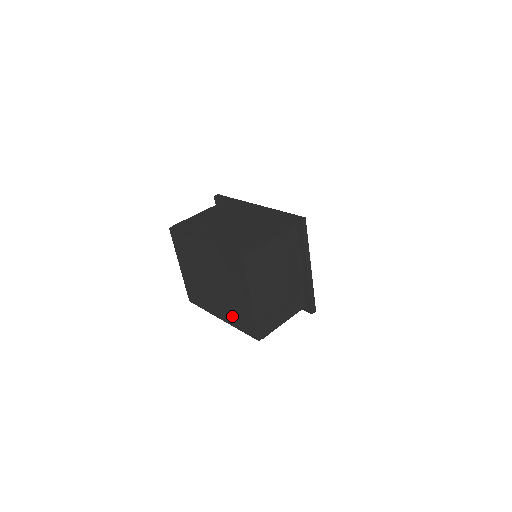
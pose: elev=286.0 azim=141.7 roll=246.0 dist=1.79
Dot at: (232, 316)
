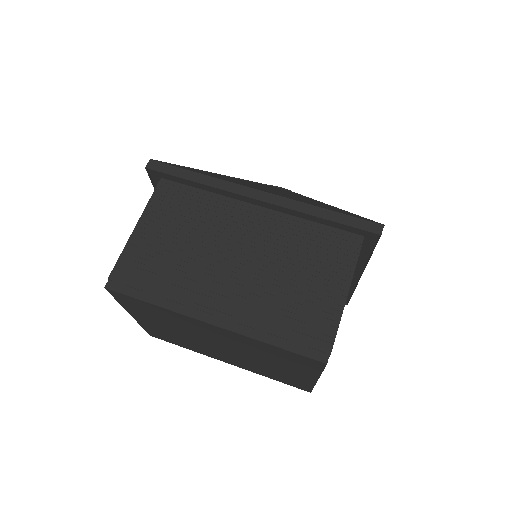
Dot at: (258, 370)
